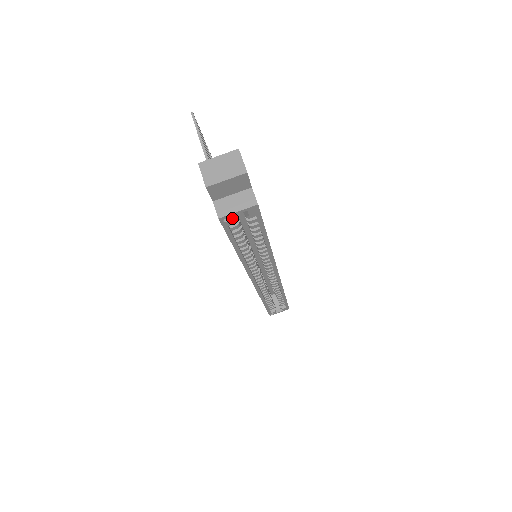
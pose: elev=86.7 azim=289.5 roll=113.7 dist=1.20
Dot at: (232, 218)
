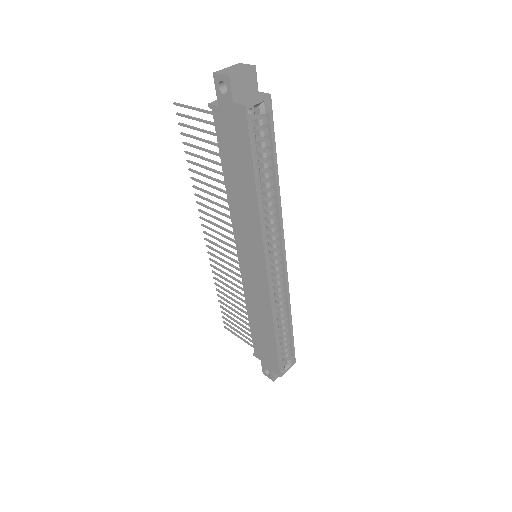
Dot at: occluded
